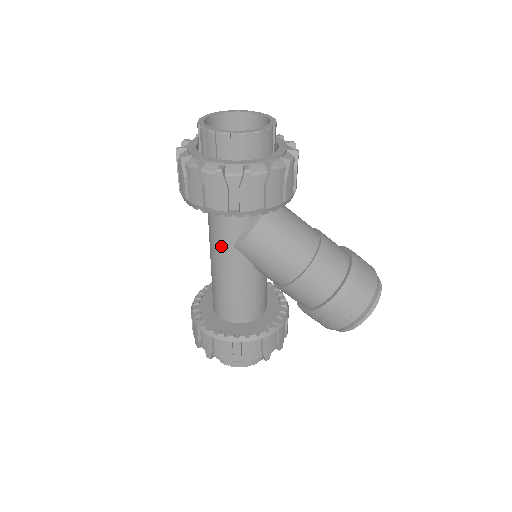
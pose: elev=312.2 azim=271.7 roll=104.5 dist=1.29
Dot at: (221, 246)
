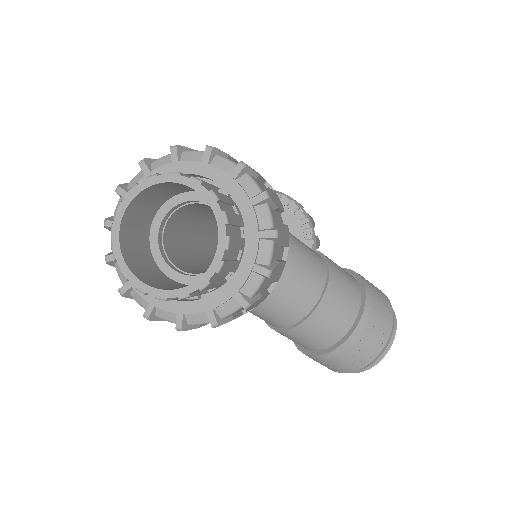
Dot at: occluded
